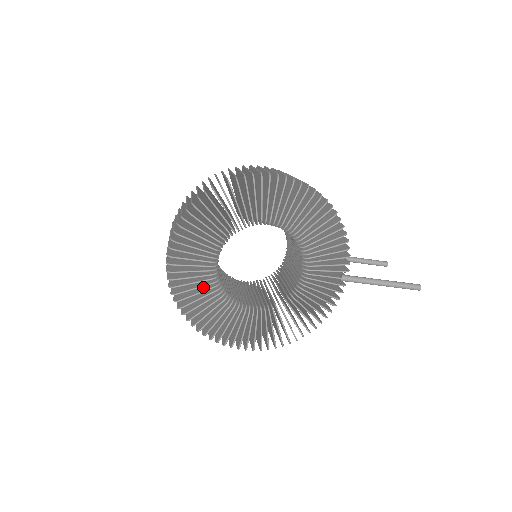
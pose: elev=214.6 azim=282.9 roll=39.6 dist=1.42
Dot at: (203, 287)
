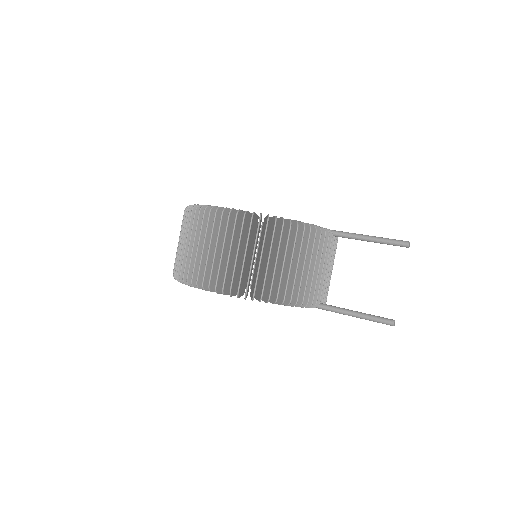
Dot at: occluded
